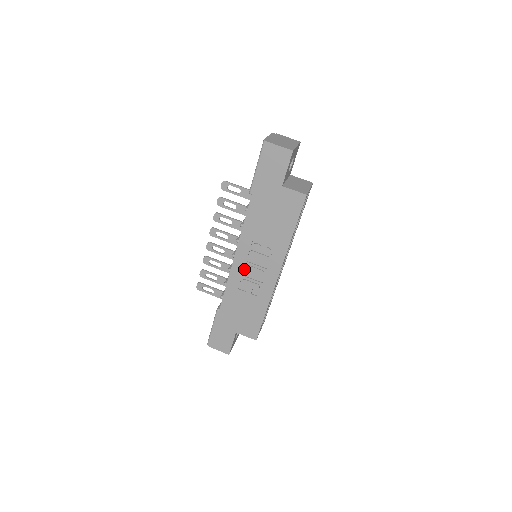
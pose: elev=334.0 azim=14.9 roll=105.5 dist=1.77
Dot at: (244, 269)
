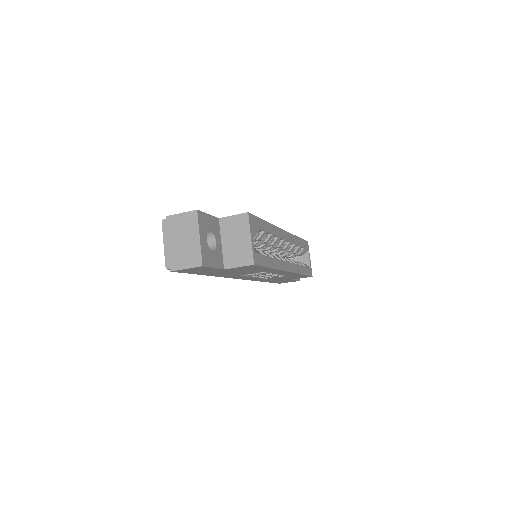
Dot at: occluded
